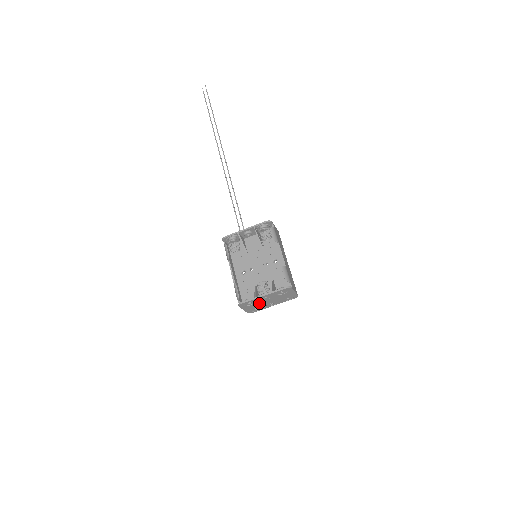
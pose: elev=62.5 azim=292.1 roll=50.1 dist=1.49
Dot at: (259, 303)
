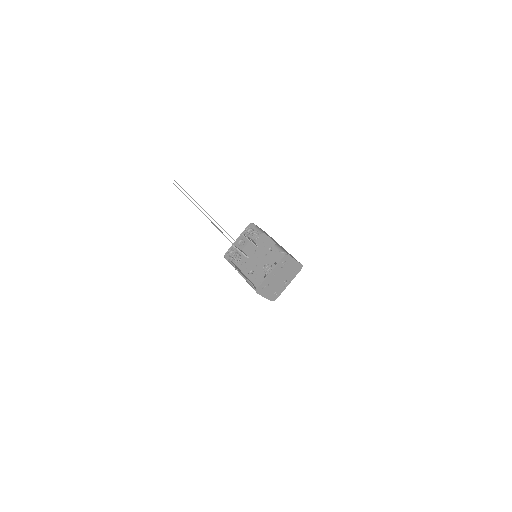
Dot at: (273, 284)
